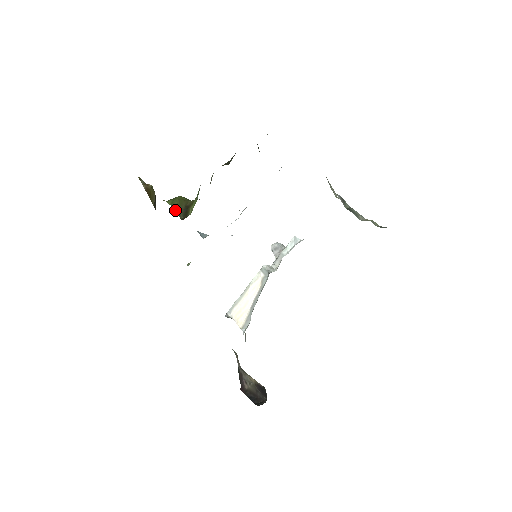
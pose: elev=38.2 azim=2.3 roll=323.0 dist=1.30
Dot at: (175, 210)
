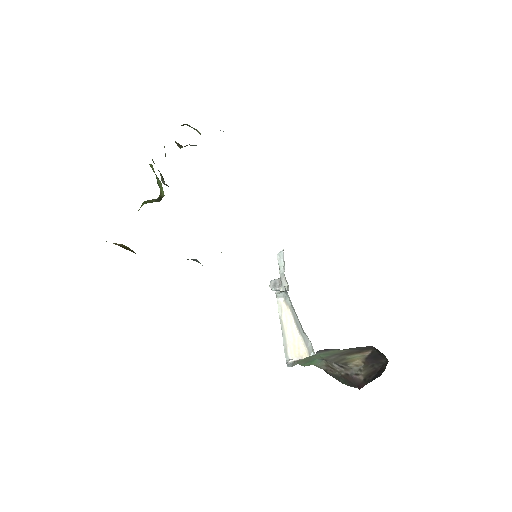
Dot at: occluded
